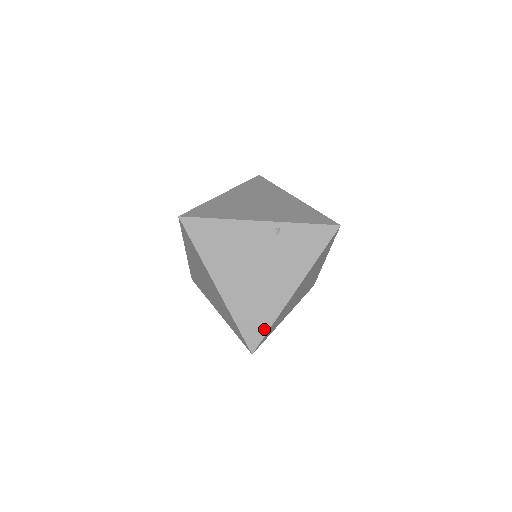
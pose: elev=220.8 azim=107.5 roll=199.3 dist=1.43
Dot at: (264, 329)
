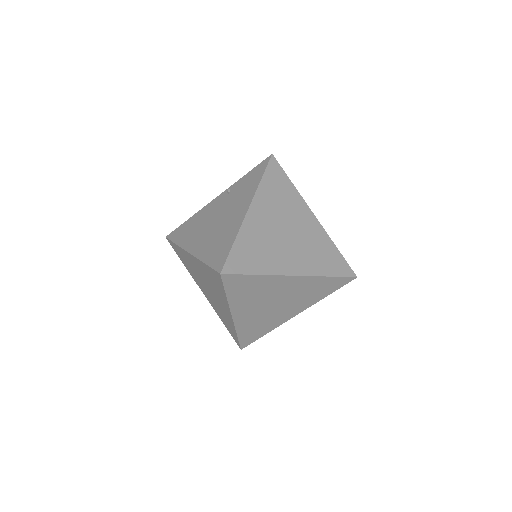
Dot at: (228, 249)
